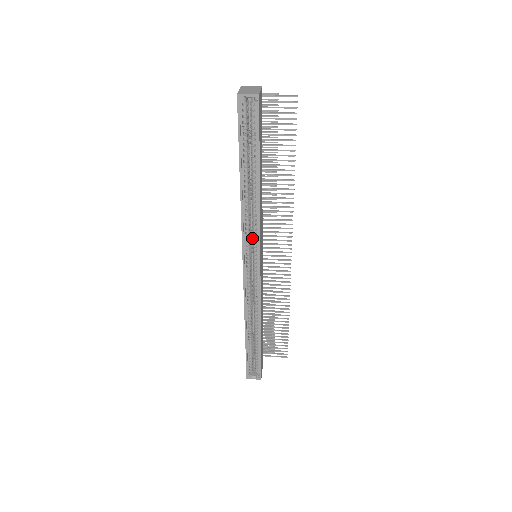
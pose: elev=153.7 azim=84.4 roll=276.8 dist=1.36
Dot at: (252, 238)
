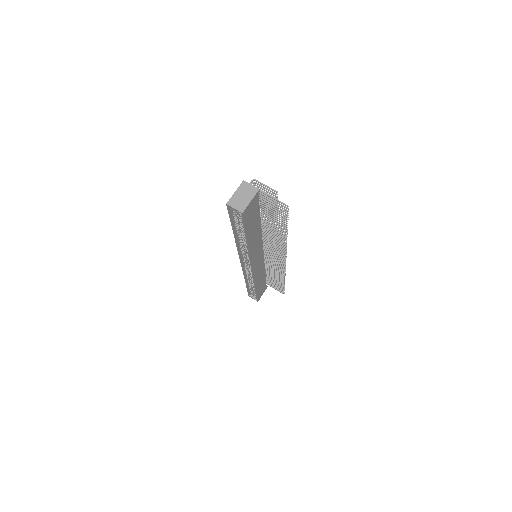
Dot at: occluded
